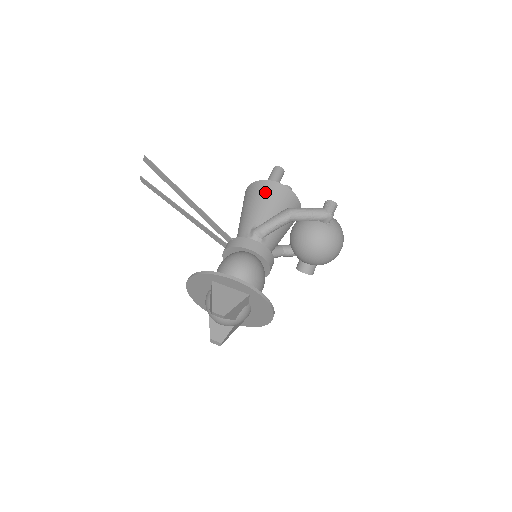
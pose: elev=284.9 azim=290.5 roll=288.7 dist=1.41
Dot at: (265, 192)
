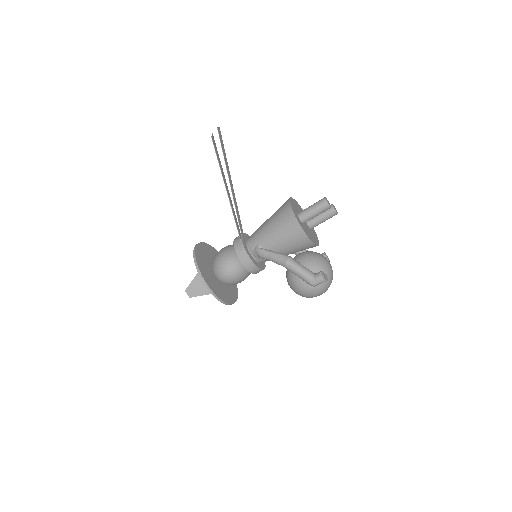
Dot at: (287, 227)
